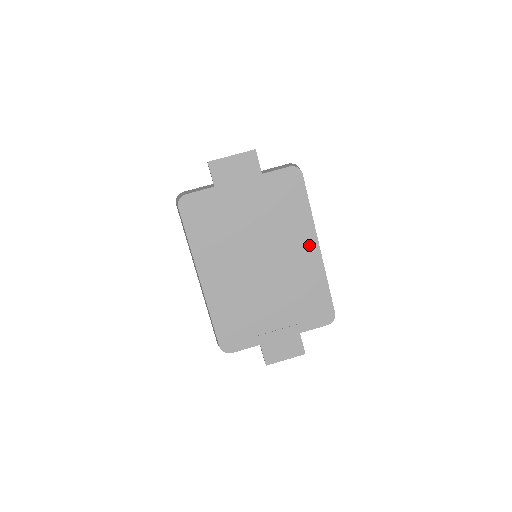
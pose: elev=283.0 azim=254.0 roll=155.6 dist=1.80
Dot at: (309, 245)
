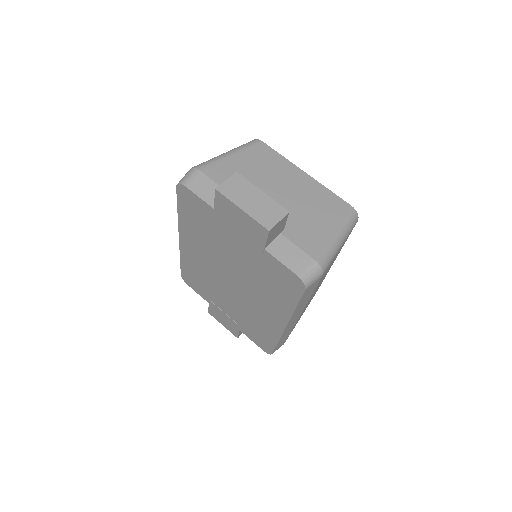
Dot at: (277, 318)
